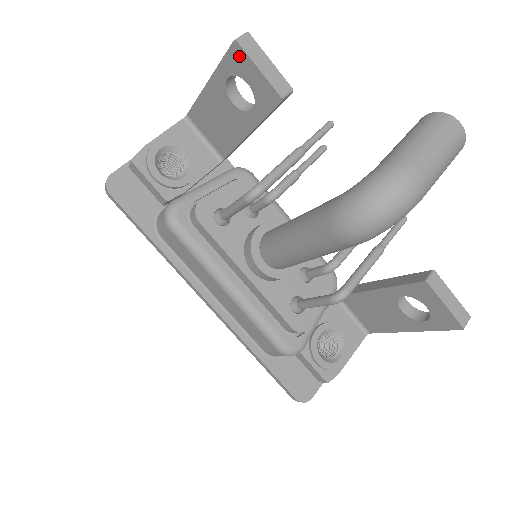
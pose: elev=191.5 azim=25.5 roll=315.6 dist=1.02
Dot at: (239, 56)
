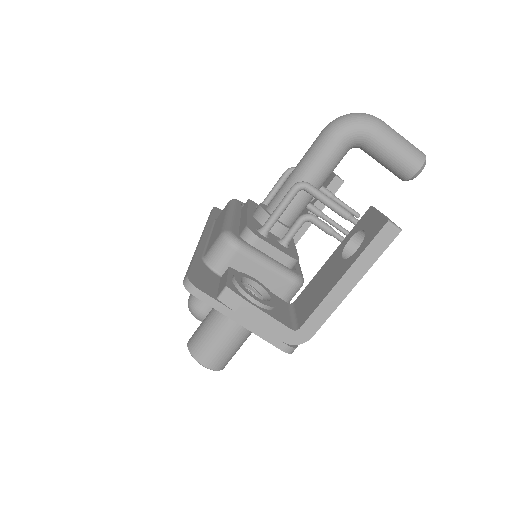
Dot at: occluded
